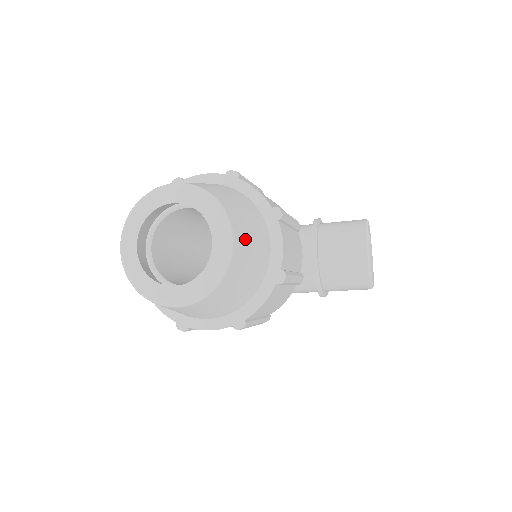
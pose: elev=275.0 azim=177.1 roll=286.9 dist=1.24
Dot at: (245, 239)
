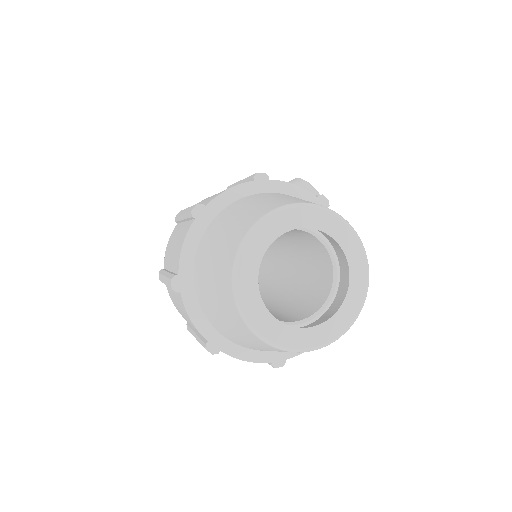
Dot at: occluded
